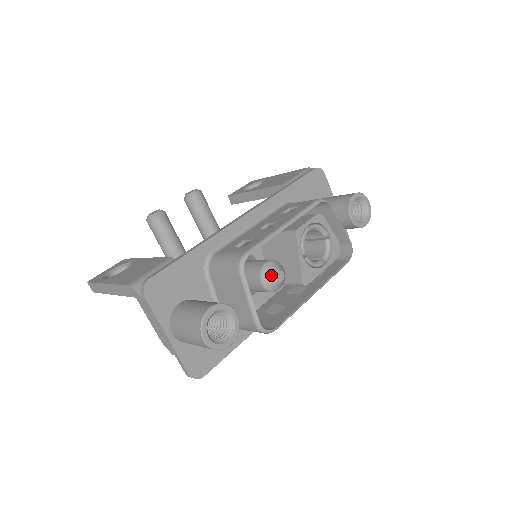
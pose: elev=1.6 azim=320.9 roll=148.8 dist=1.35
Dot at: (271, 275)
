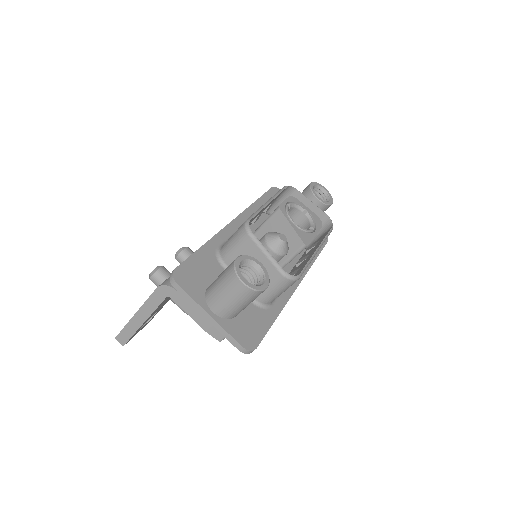
Dot at: (275, 238)
